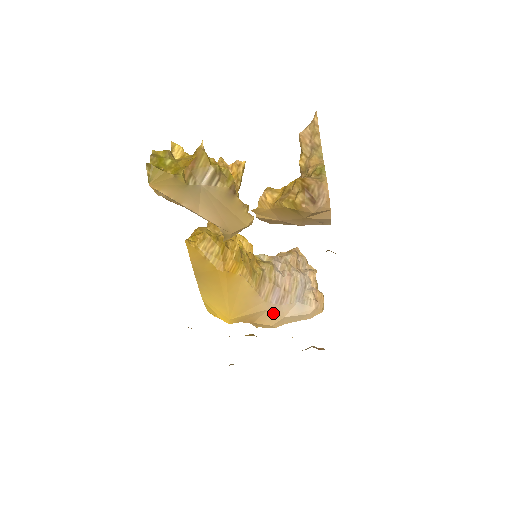
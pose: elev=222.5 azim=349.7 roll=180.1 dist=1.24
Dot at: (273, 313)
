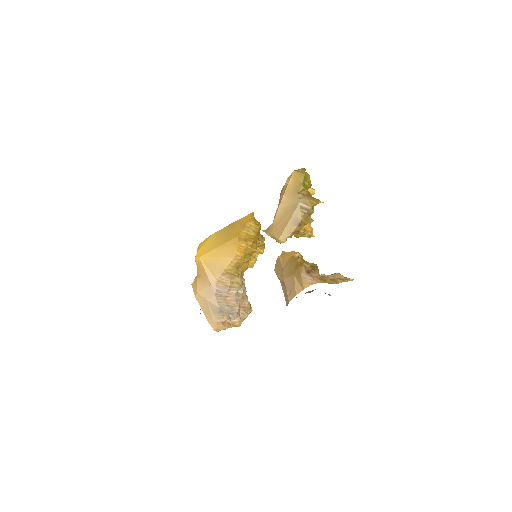
Dot at: (208, 290)
